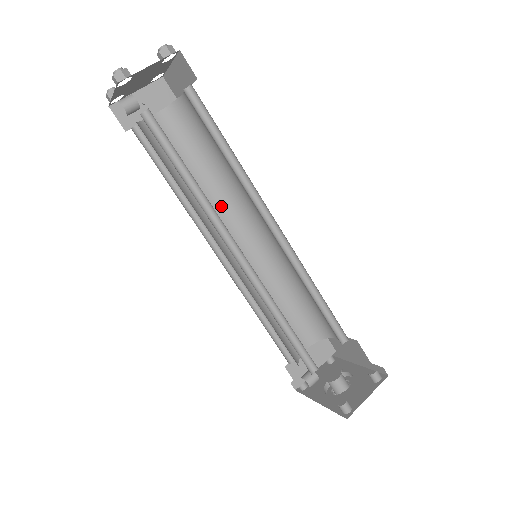
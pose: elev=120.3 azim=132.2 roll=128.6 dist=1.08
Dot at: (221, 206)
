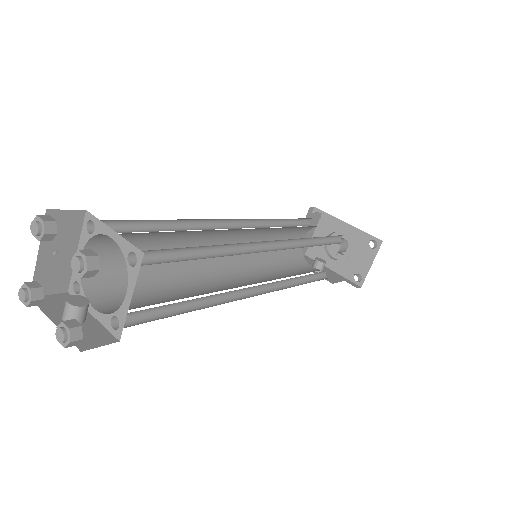
Dot at: (197, 241)
